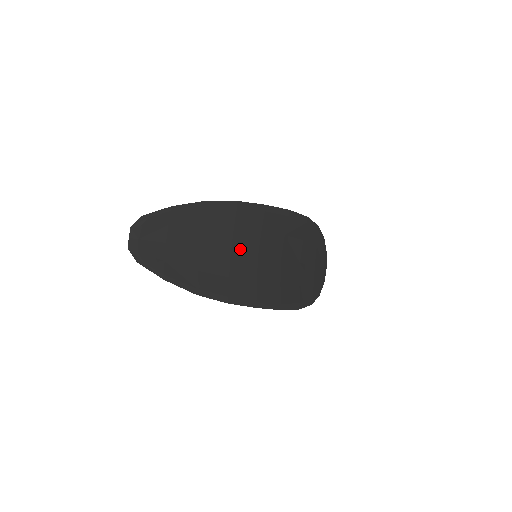
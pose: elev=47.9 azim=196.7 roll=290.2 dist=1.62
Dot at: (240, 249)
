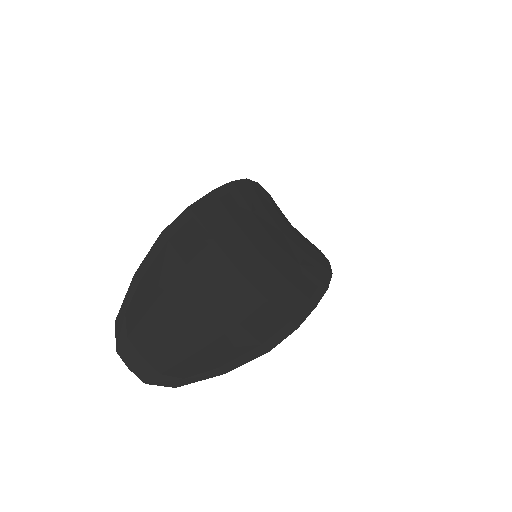
Dot at: (241, 260)
